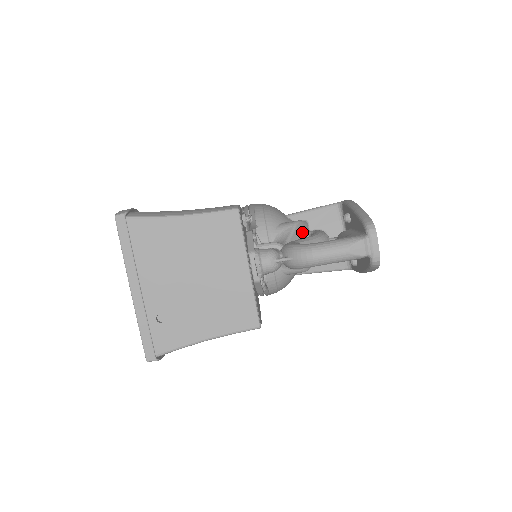
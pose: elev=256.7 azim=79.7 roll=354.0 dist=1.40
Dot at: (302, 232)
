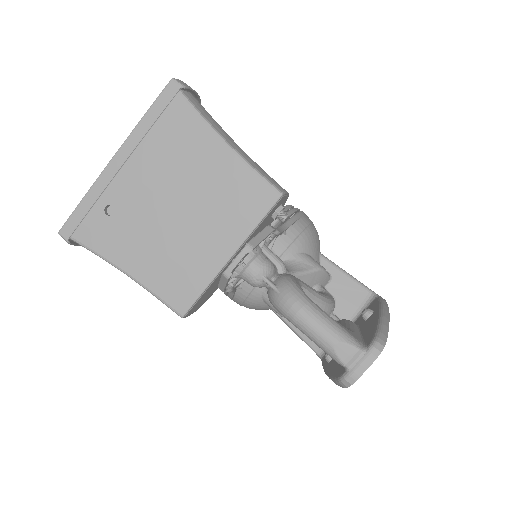
Dot at: (316, 281)
